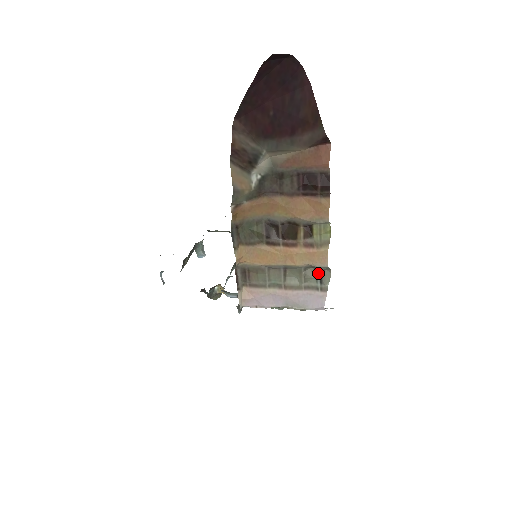
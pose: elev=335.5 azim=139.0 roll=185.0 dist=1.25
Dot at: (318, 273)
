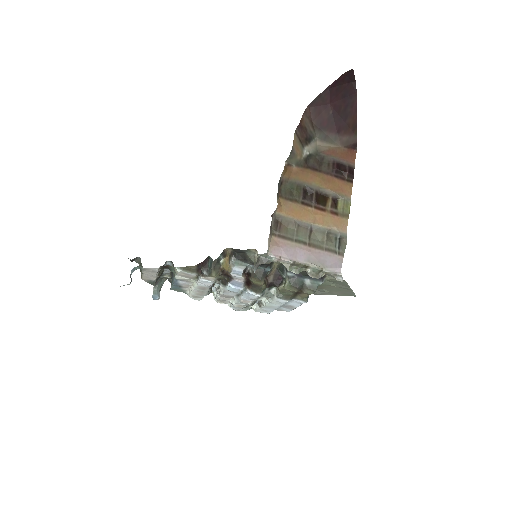
Dot at: (337, 239)
